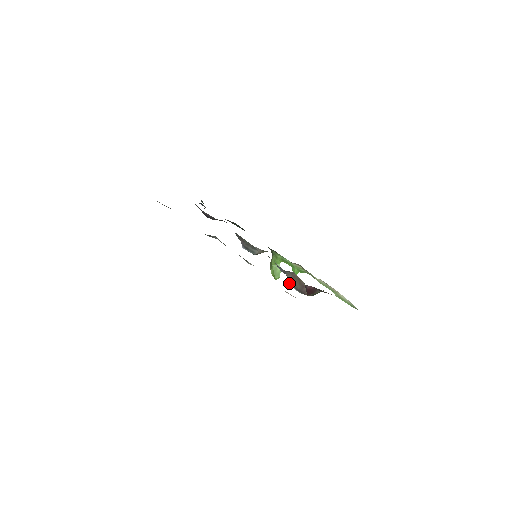
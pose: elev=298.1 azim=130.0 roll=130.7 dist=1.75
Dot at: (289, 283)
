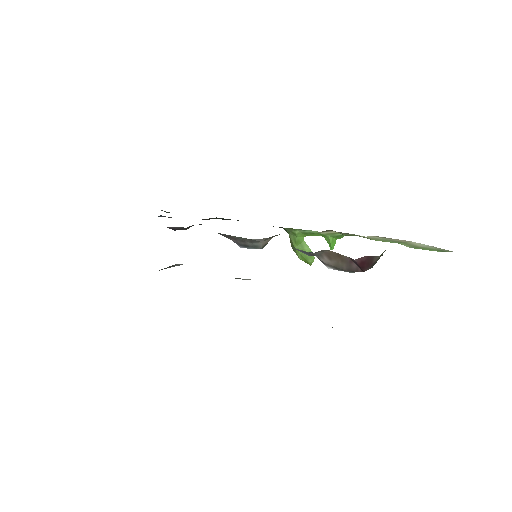
Dot at: (327, 266)
